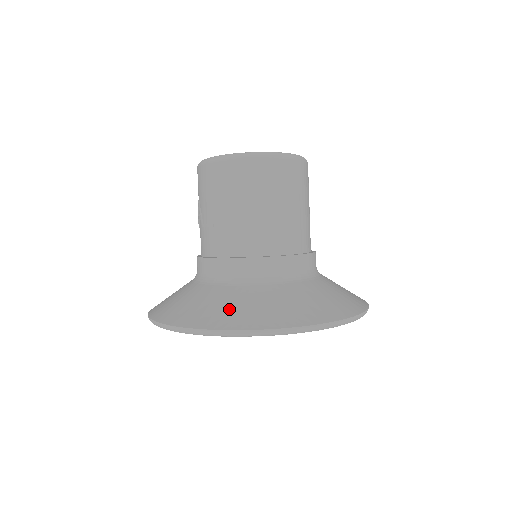
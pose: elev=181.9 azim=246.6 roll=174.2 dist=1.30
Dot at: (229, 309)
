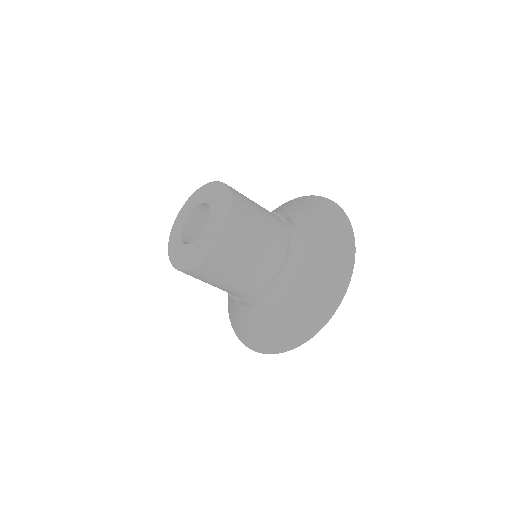
Dot at: (250, 333)
